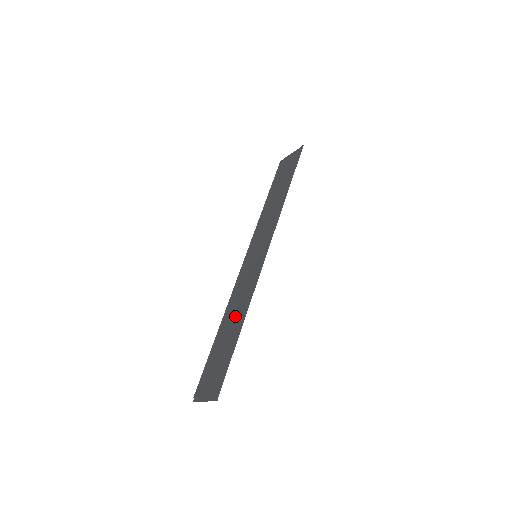
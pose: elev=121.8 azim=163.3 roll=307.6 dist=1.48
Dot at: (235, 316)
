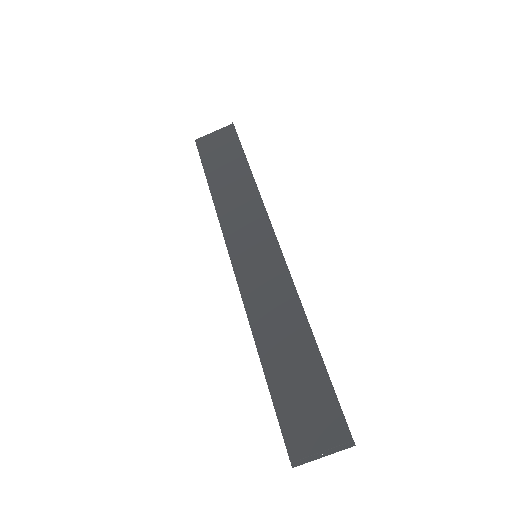
Dot at: (285, 335)
